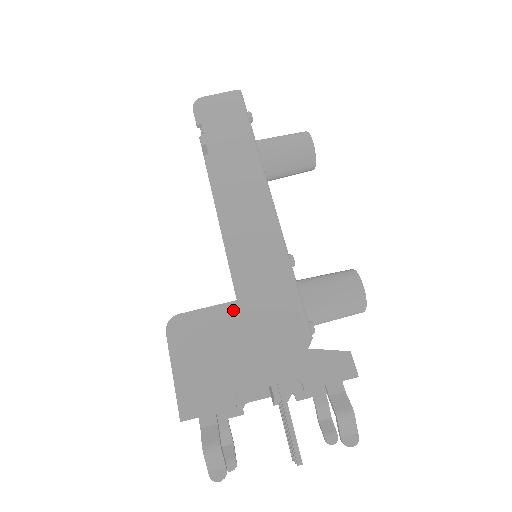
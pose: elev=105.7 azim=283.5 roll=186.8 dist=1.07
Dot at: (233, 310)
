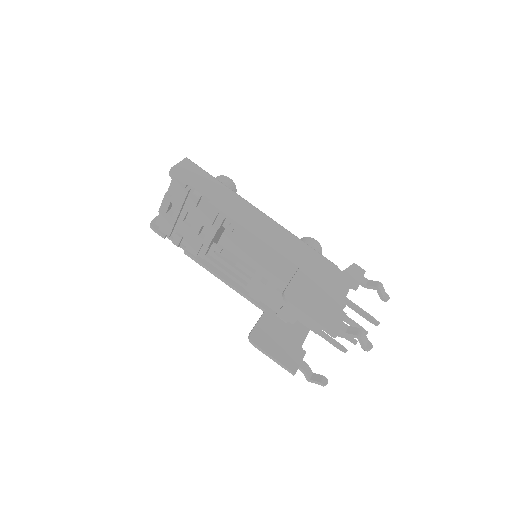
Dot at: (303, 273)
